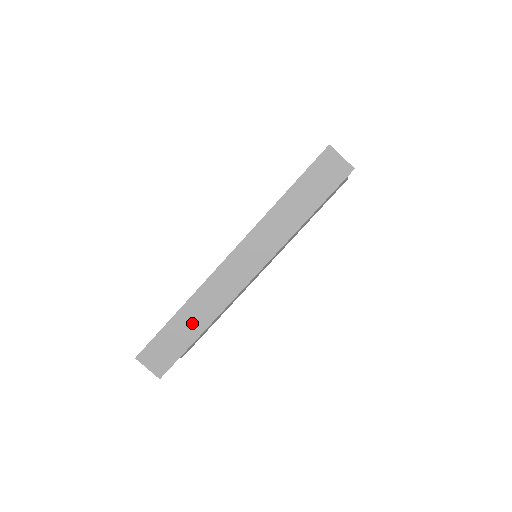
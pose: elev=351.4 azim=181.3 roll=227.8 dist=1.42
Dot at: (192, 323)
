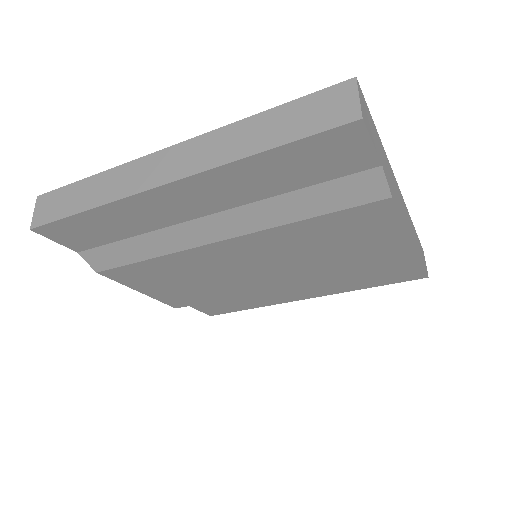
Dot at: (91, 194)
